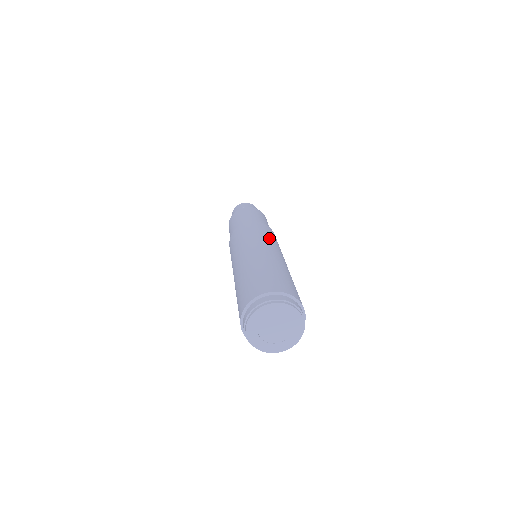
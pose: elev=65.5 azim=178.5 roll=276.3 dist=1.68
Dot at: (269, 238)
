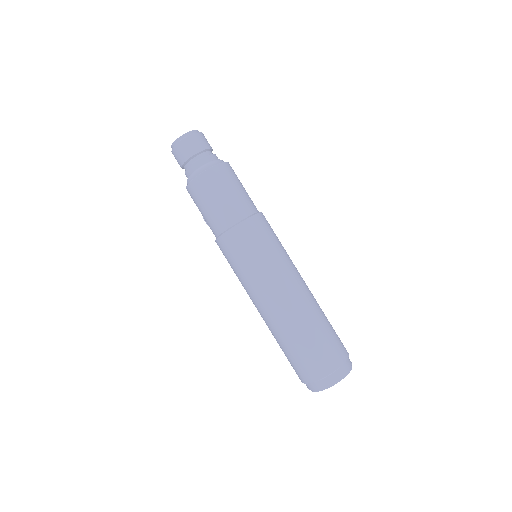
Dot at: occluded
